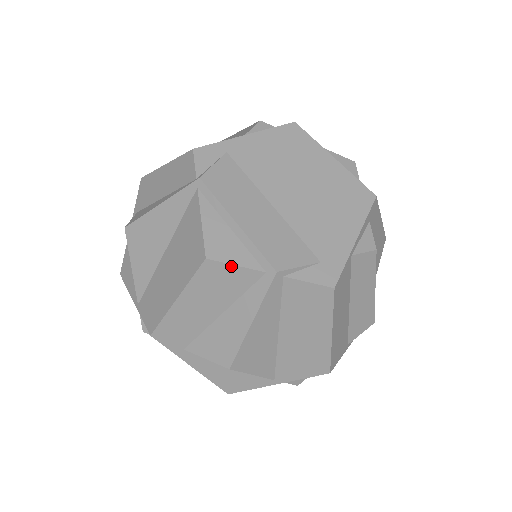
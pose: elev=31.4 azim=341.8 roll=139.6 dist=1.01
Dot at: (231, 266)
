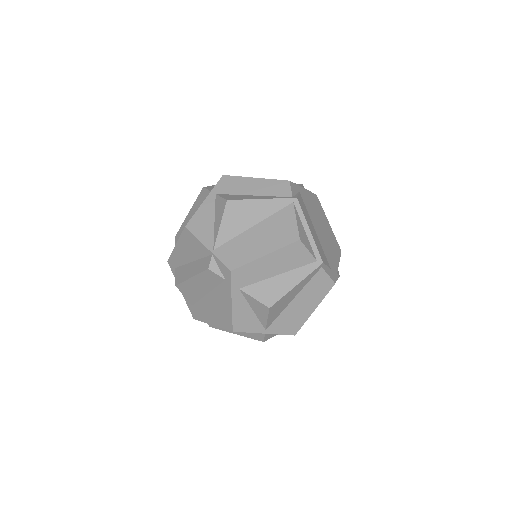
Dot at: (306, 250)
